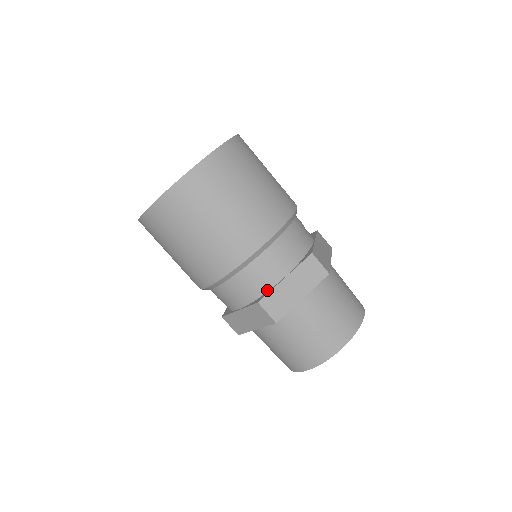
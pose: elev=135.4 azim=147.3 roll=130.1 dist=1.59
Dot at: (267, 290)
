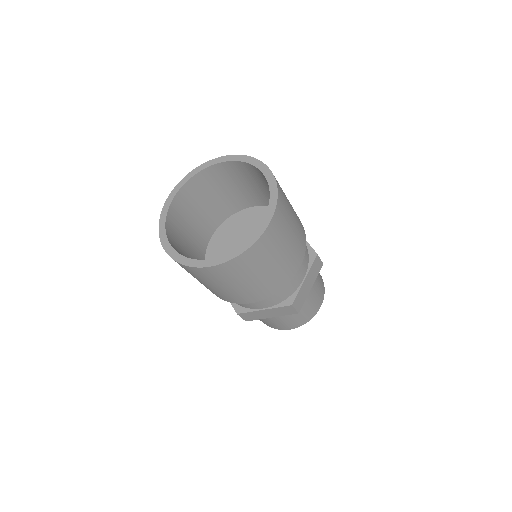
Dot at: (248, 308)
